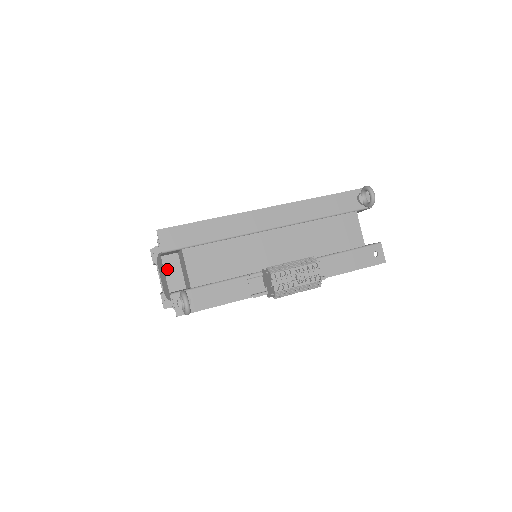
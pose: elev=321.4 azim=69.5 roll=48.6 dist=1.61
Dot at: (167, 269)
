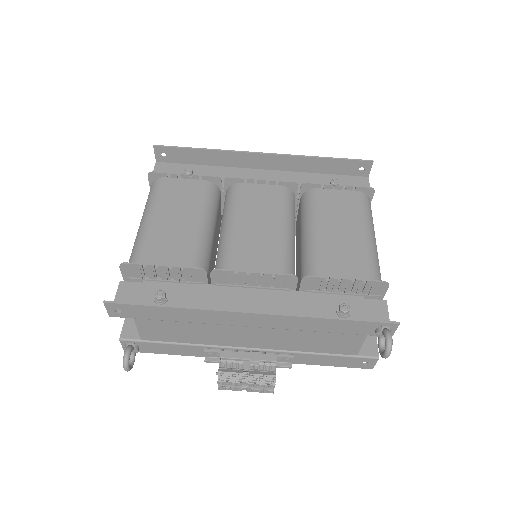
Dot at: occluded
